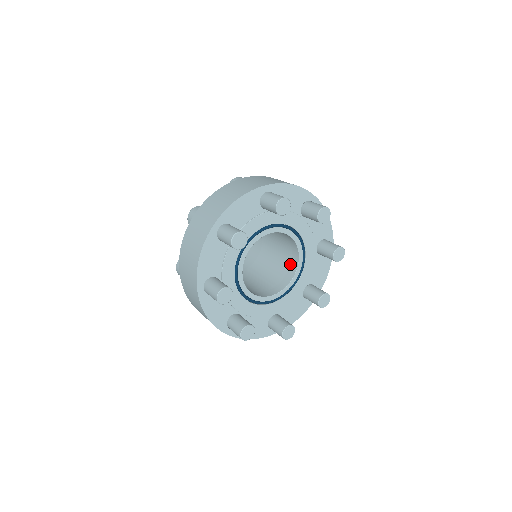
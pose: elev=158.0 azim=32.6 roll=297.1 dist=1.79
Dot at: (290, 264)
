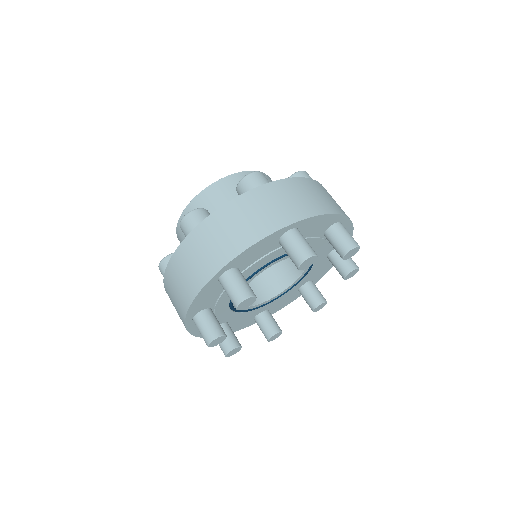
Dot at: (273, 283)
